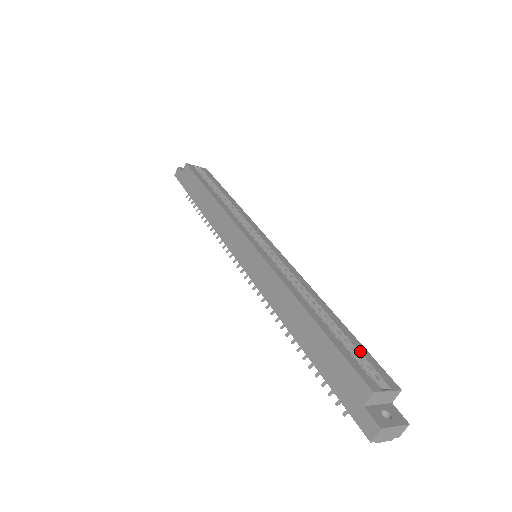
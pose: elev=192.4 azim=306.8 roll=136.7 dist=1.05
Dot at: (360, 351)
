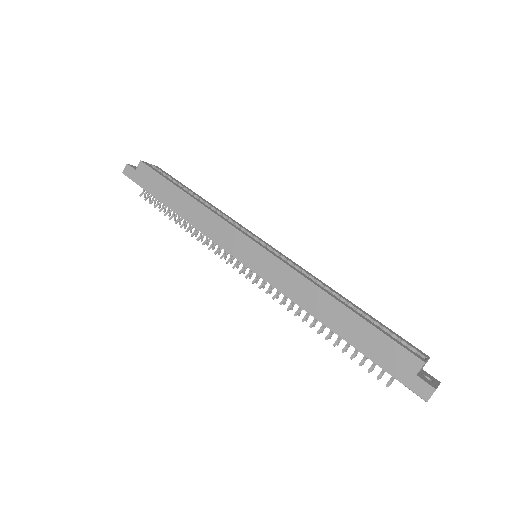
Dot at: (390, 331)
